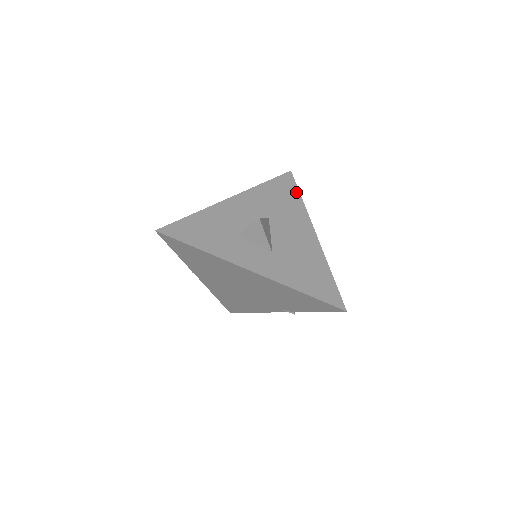
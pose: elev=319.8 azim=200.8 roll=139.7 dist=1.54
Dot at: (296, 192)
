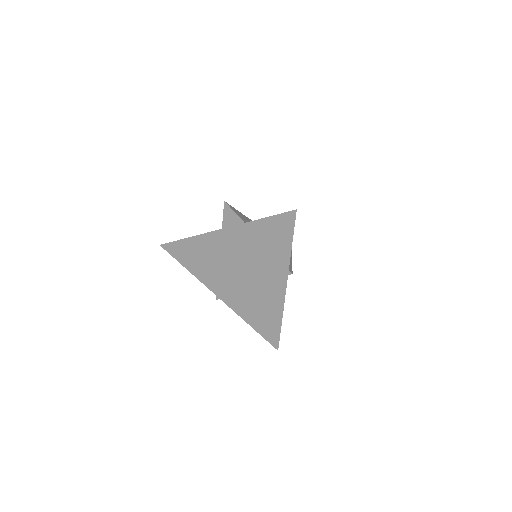
Dot at: occluded
